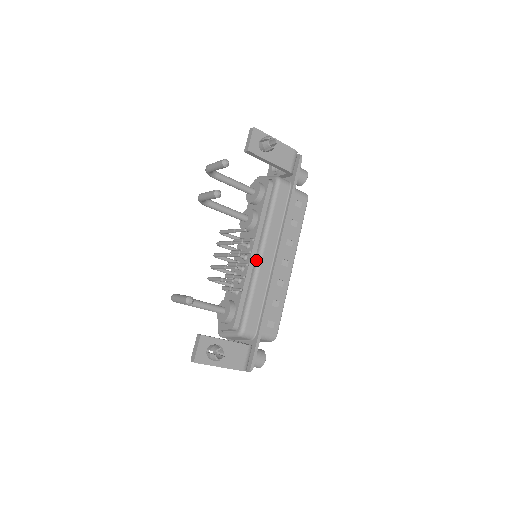
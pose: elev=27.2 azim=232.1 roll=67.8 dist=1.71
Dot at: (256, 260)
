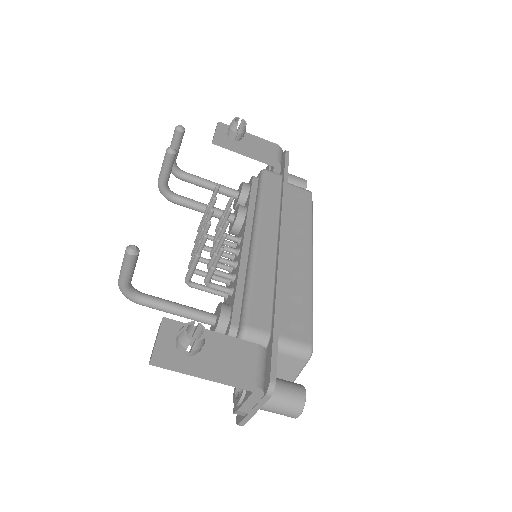
Dot at: (250, 244)
